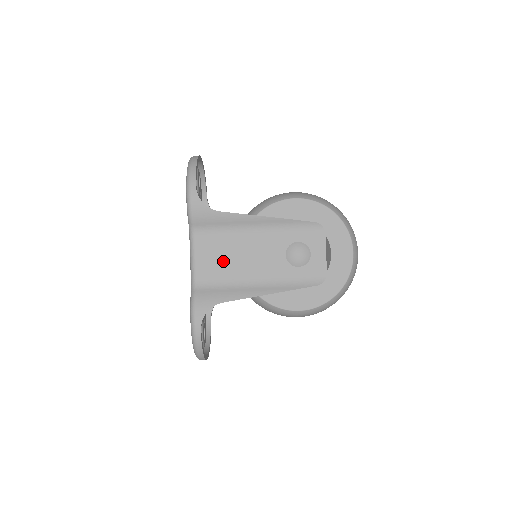
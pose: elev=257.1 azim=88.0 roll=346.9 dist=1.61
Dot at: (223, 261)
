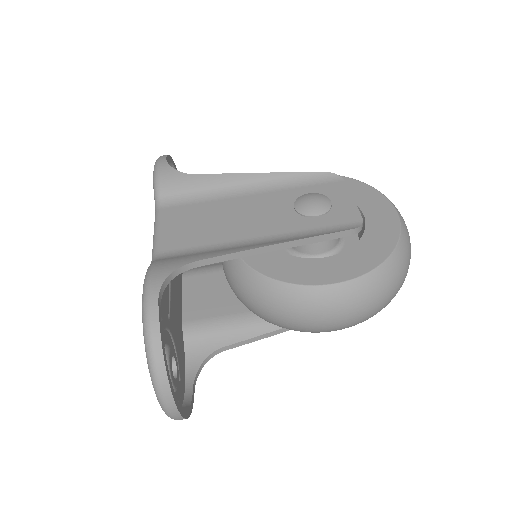
Dot at: (202, 227)
